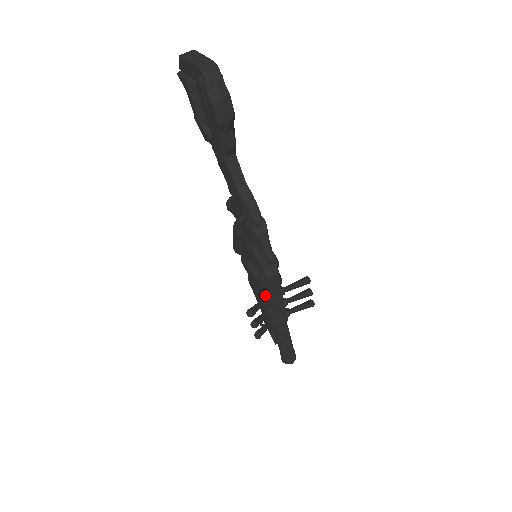
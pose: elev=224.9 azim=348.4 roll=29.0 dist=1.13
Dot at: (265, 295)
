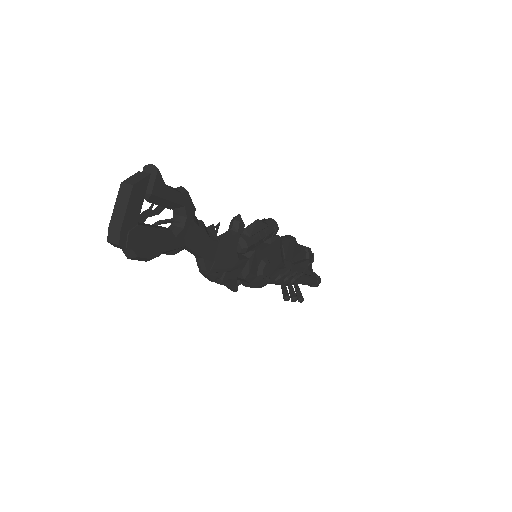
Dot at: occluded
